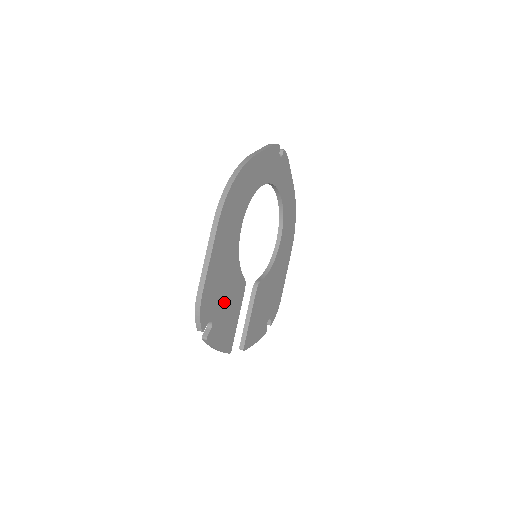
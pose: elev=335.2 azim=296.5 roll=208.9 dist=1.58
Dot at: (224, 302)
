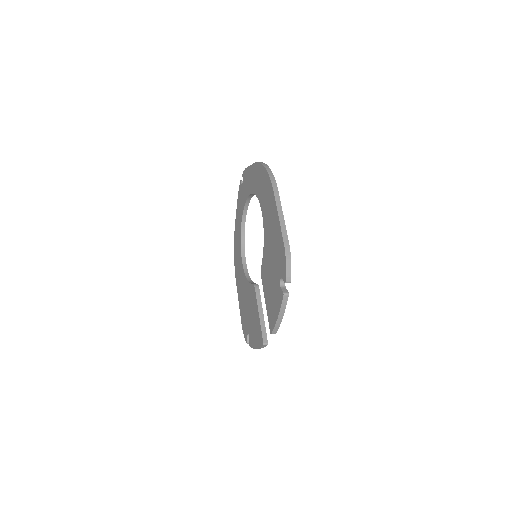
Dot at: occluded
